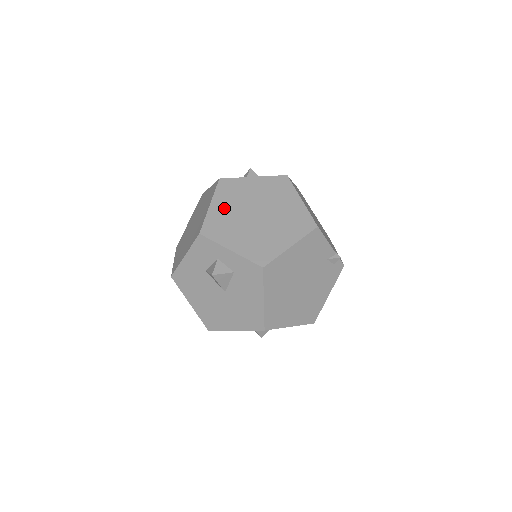
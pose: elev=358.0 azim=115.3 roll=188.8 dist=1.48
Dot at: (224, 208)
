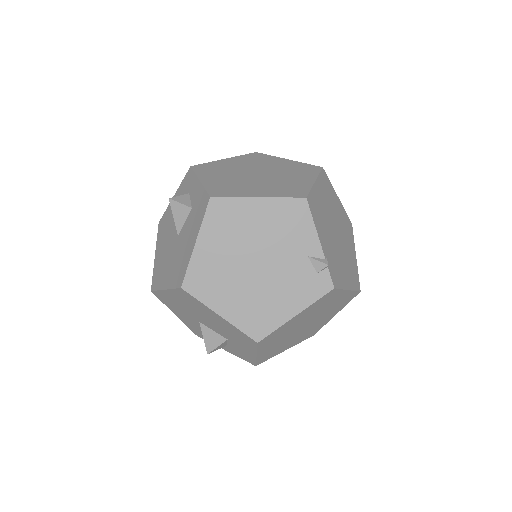
Dot at: (234, 163)
